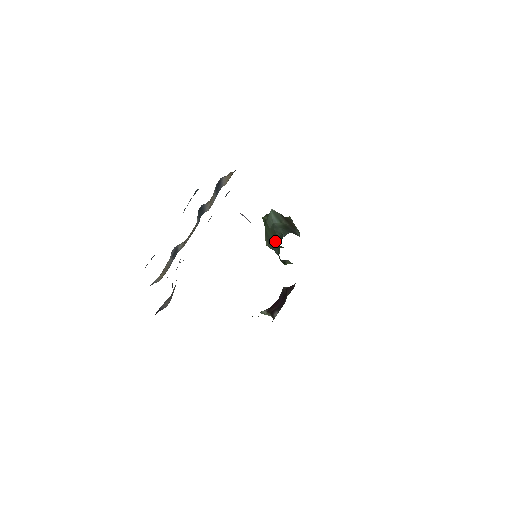
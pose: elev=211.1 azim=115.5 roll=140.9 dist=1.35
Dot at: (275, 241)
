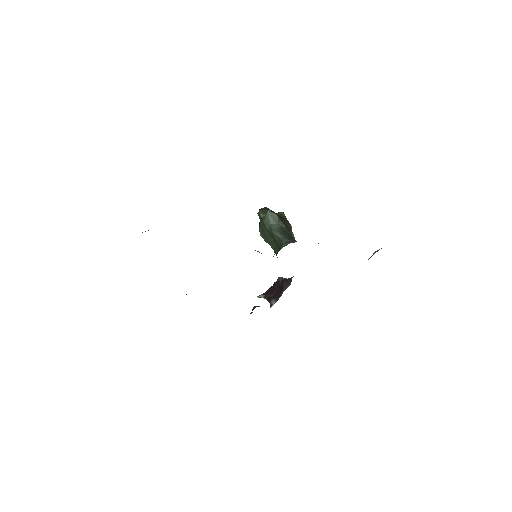
Dot at: (272, 241)
